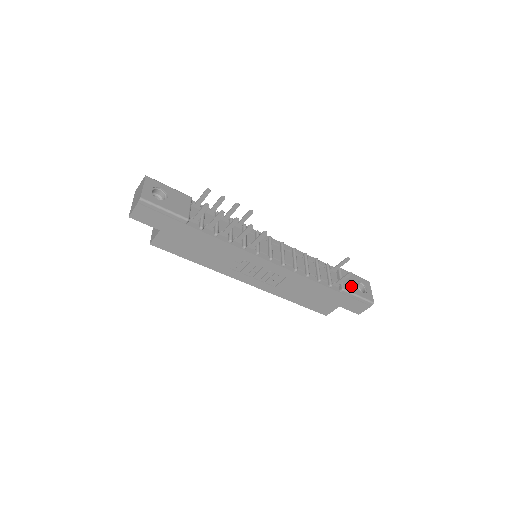
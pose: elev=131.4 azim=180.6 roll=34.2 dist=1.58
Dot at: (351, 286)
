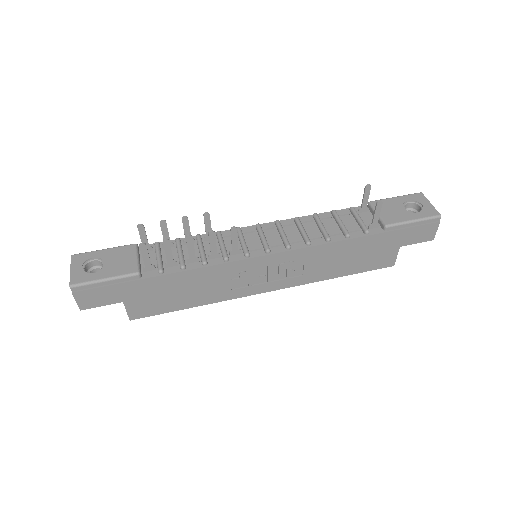
Dot at: (396, 215)
